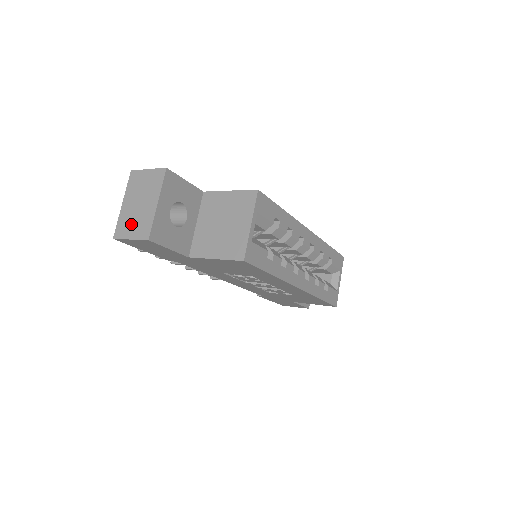
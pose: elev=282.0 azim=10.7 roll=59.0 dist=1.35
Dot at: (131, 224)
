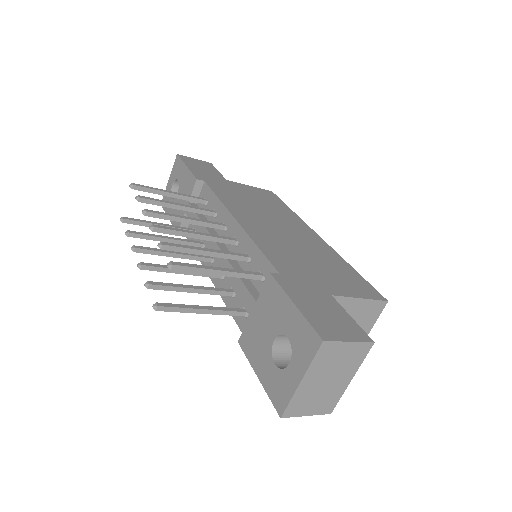
Dot at: (312, 402)
